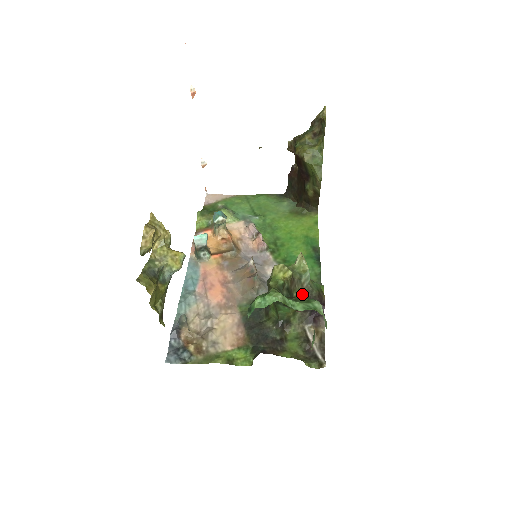
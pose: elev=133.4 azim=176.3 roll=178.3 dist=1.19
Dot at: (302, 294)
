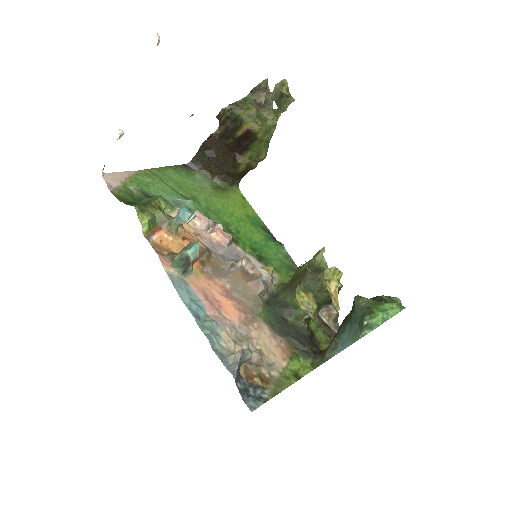
Dot at: occluded
